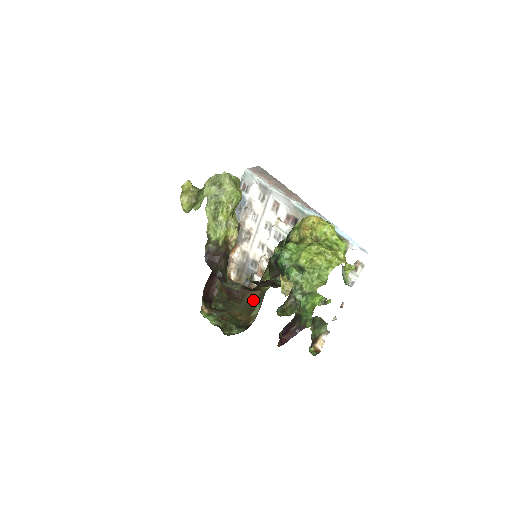
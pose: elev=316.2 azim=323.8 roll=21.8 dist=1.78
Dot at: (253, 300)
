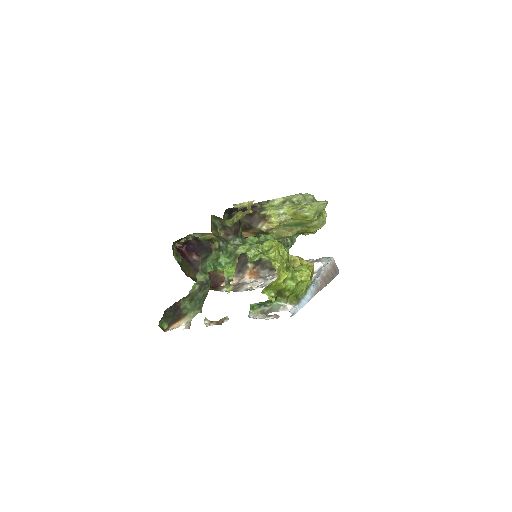
Dot at: occluded
